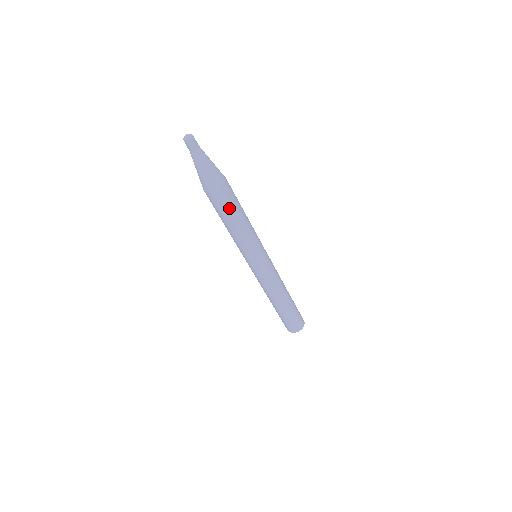
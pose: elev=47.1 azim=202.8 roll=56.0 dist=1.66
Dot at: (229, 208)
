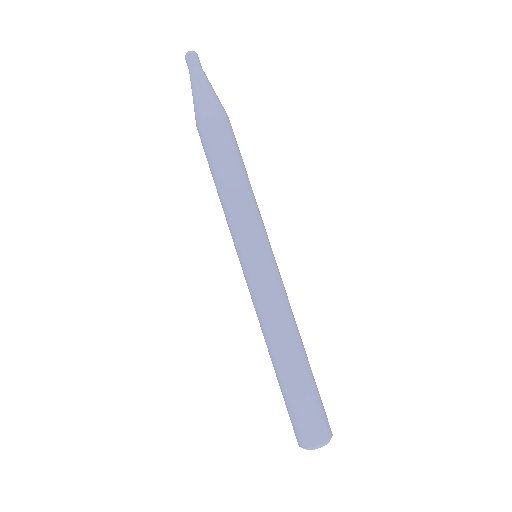
Dot at: (228, 146)
